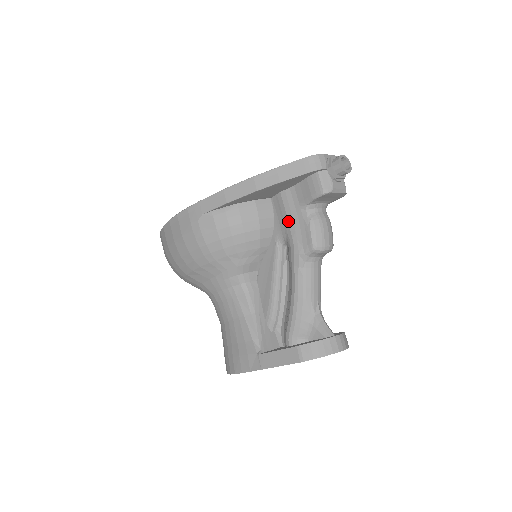
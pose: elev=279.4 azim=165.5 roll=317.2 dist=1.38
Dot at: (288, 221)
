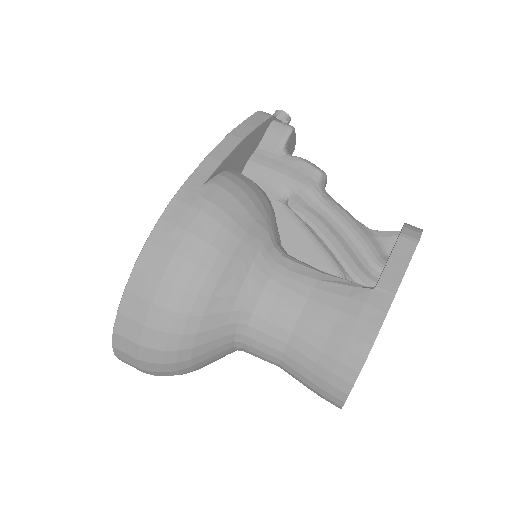
Dot at: (278, 172)
